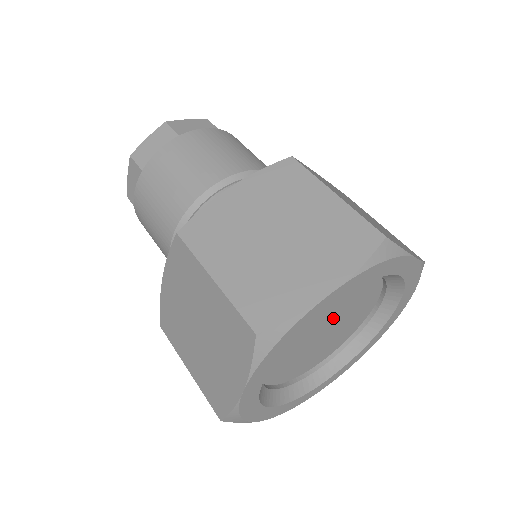
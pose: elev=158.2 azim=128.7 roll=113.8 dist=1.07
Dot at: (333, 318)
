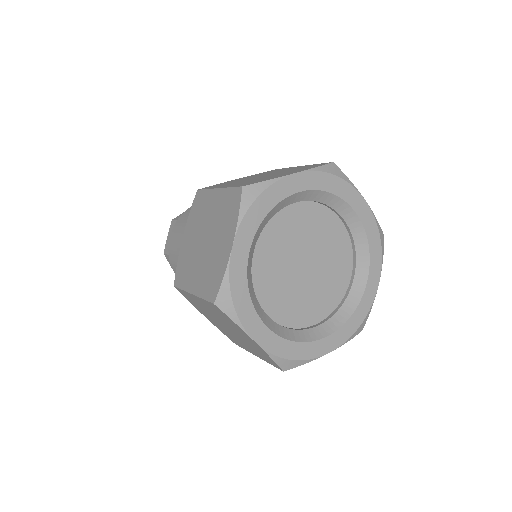
Dot at: (311, 251)
